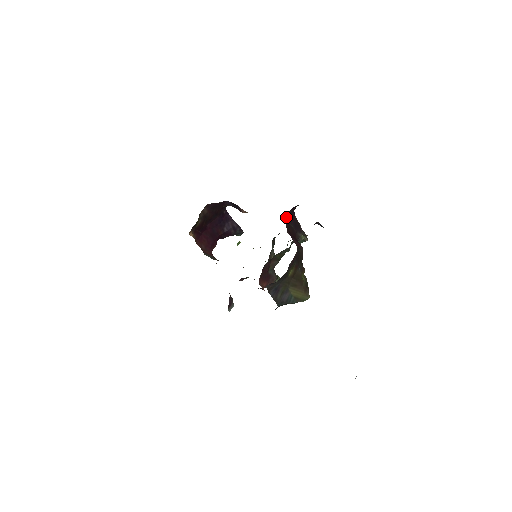
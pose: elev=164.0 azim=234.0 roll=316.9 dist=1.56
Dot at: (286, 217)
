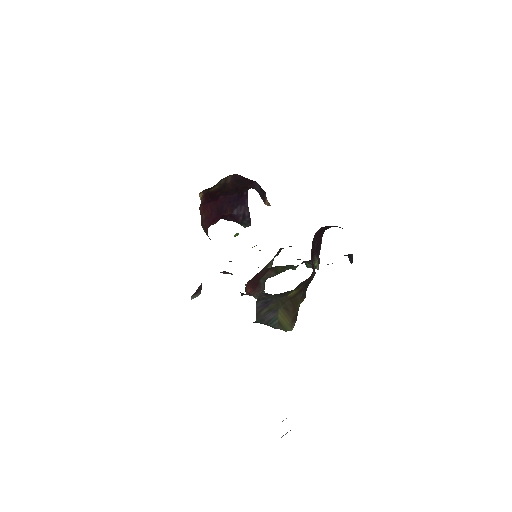
Dot at: (317, 231)
